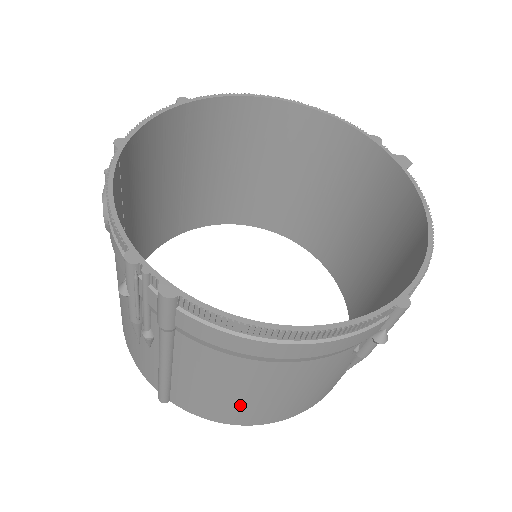
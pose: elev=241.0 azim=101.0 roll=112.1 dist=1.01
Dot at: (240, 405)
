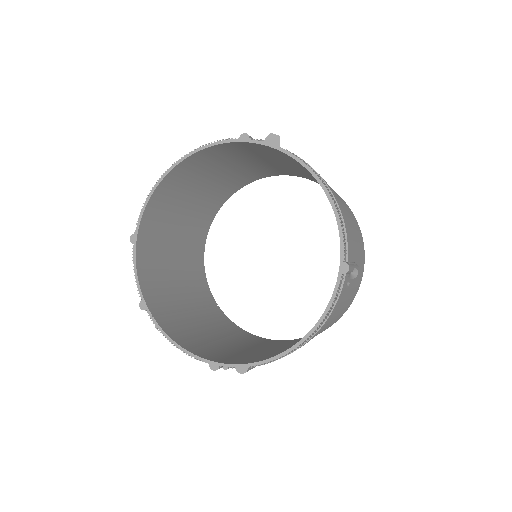
Dot at: occluded
